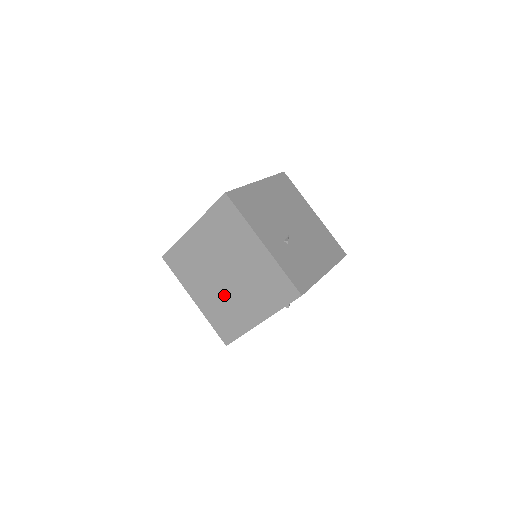
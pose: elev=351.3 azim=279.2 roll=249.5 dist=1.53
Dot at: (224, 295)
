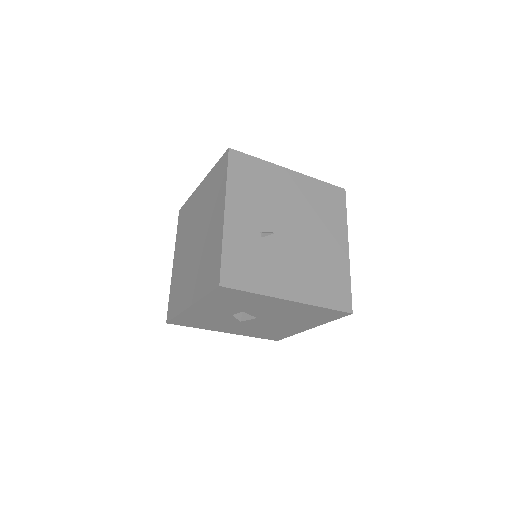
Dot at: (186, 264)
